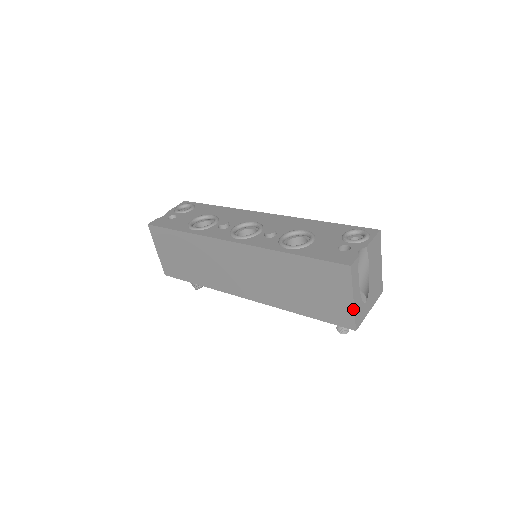
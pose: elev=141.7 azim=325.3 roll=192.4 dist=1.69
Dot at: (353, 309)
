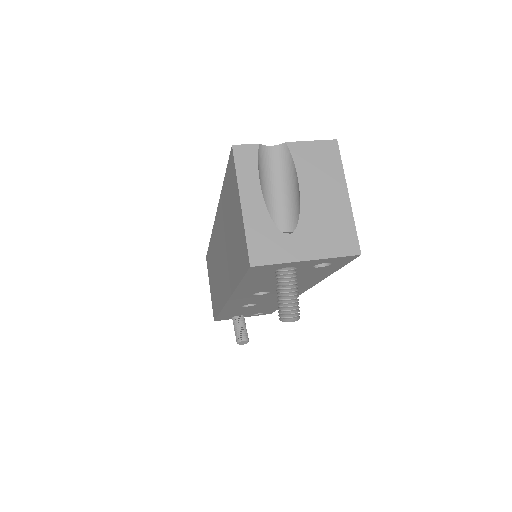
Dot at: (243, 223)
